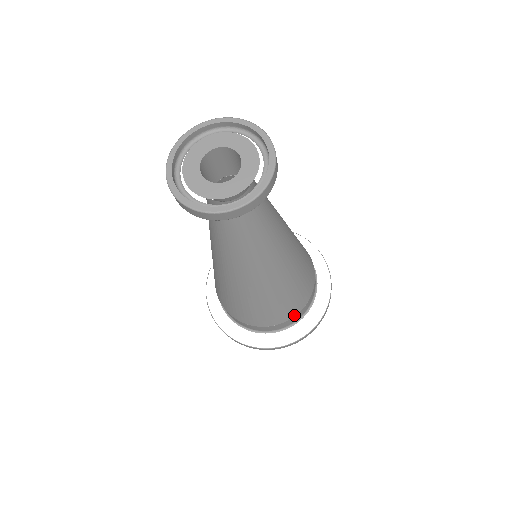
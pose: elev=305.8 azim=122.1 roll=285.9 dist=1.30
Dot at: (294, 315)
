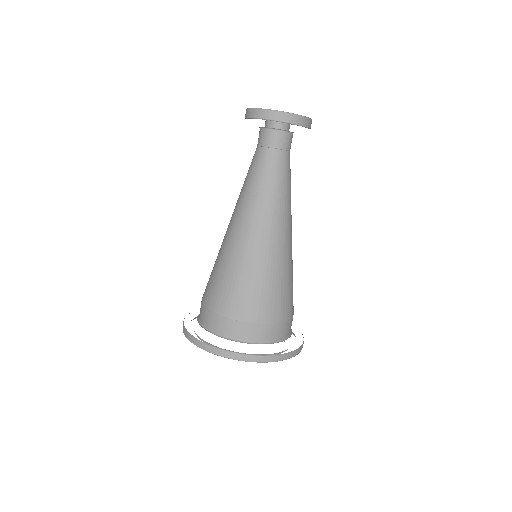
Dot at: (286, 319)
